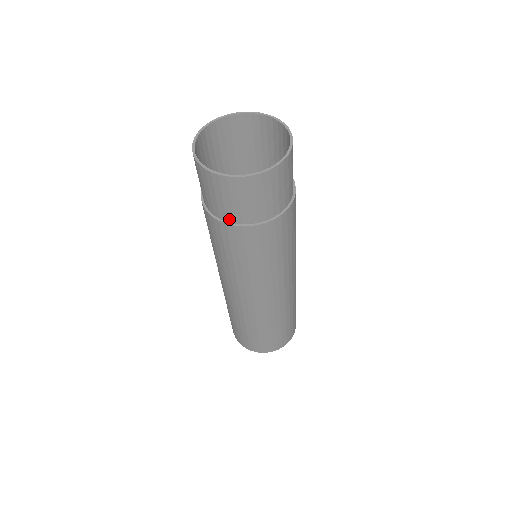
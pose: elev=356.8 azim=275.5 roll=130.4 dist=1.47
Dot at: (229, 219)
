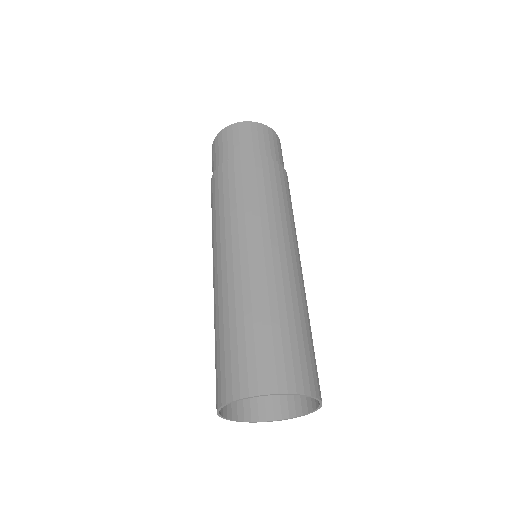
Dot at: (256, 153)
